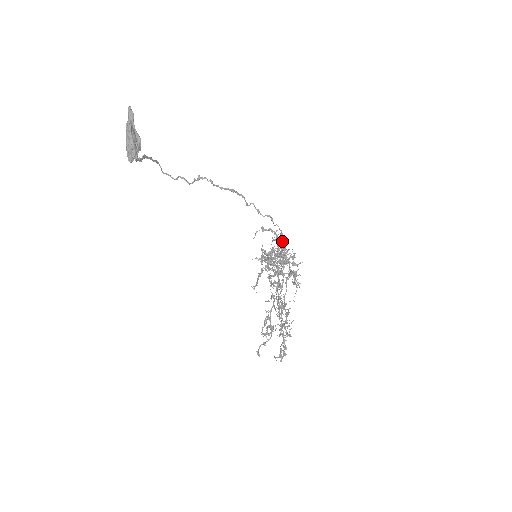
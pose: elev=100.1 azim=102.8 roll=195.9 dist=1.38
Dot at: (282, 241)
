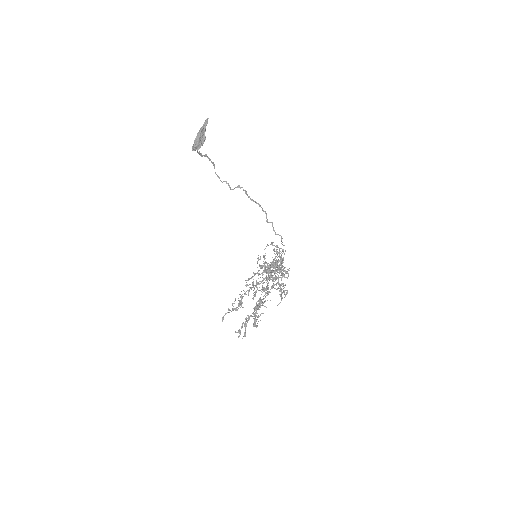
Dot at: (281, 255)
